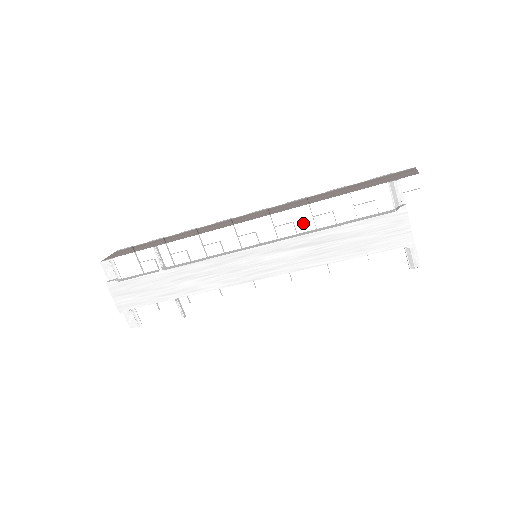
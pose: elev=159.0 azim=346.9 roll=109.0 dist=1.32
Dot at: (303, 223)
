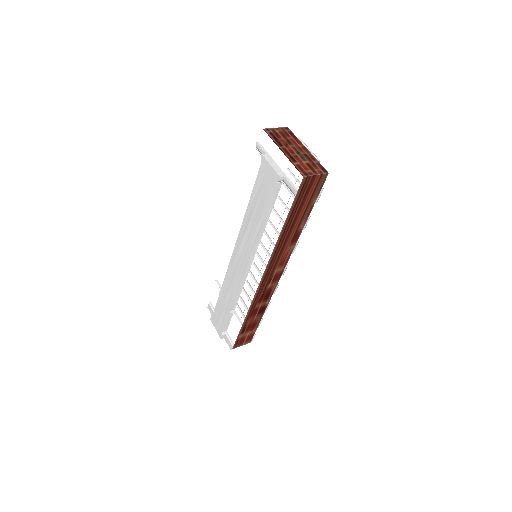
Dot at: occluded
